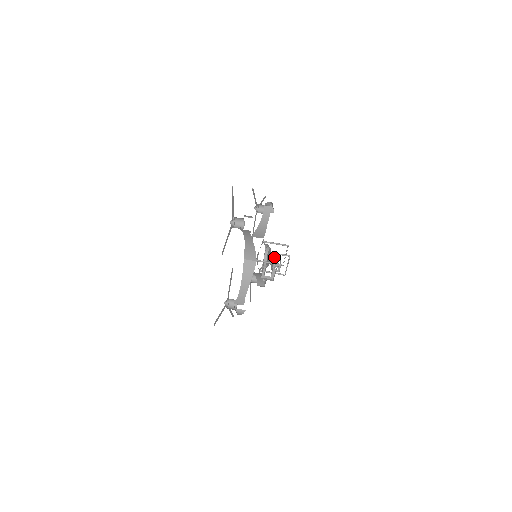
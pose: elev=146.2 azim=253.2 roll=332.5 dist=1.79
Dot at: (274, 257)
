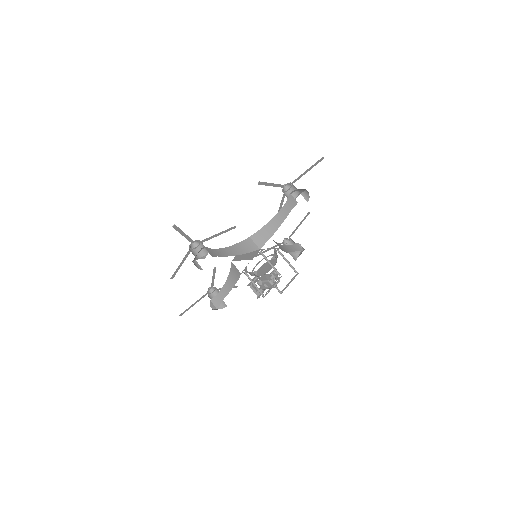
Dot at: occluded
